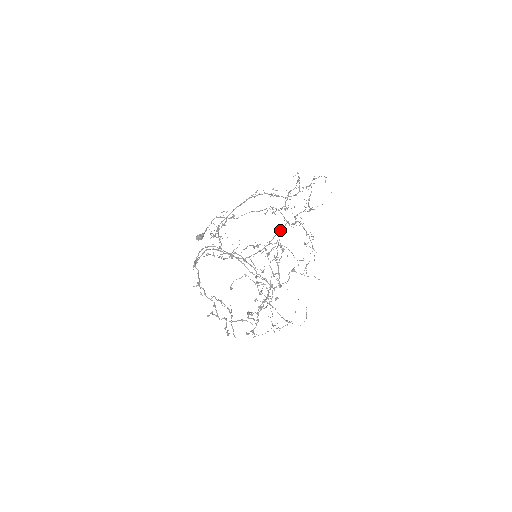
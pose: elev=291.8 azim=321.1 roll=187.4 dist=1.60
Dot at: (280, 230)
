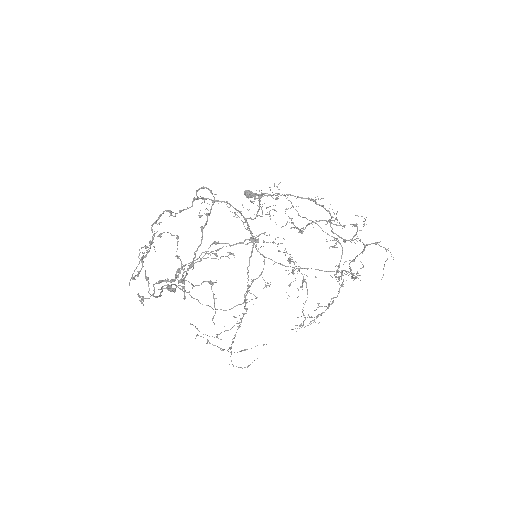
Dot at: occluded
